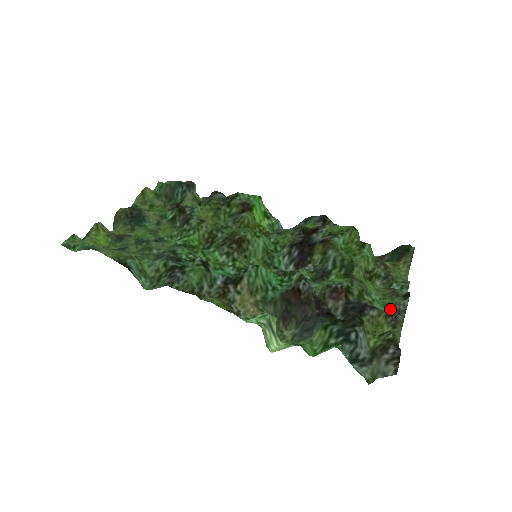
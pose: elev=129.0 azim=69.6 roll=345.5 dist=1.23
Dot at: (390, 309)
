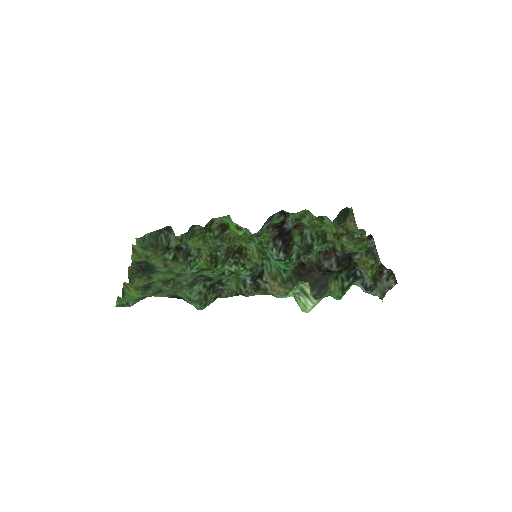
Dot at: (366, 249)
